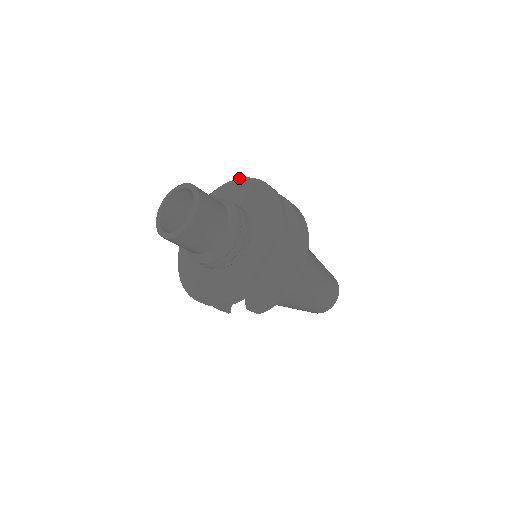
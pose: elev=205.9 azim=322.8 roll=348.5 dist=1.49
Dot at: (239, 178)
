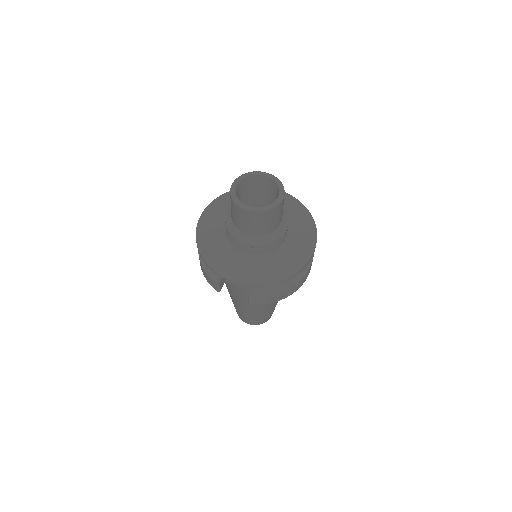
Dot at: occluded
